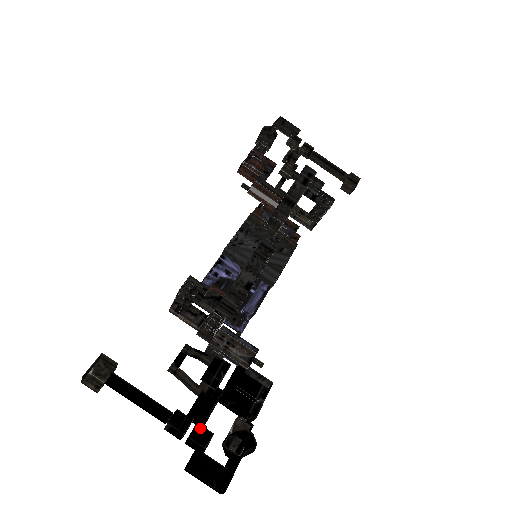
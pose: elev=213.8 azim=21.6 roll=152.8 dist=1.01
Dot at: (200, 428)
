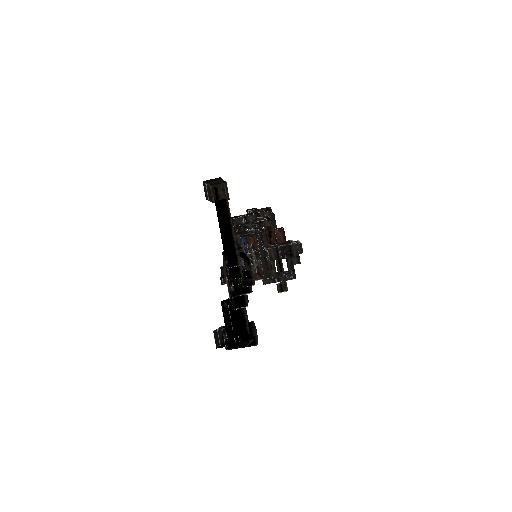
Dot at: (235, 296)
